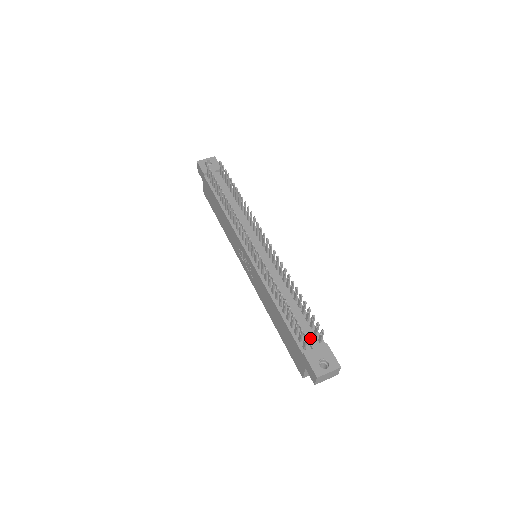
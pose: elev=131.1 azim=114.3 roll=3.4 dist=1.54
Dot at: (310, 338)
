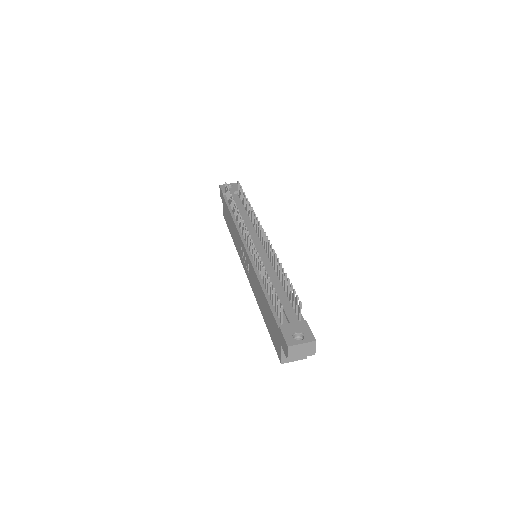
Dot at: (289, 314)
